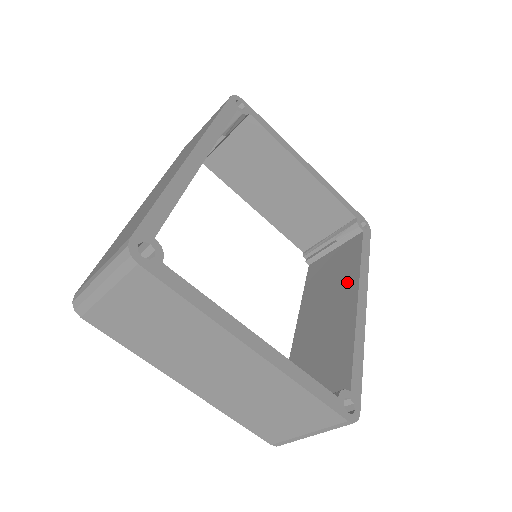
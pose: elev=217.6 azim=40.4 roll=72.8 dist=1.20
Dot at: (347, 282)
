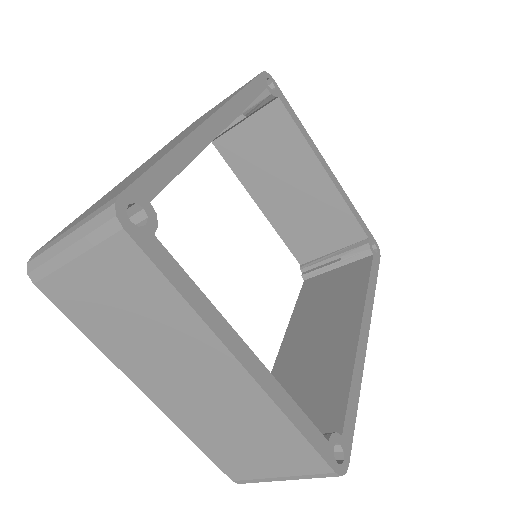
Dot at: (349, 306)
